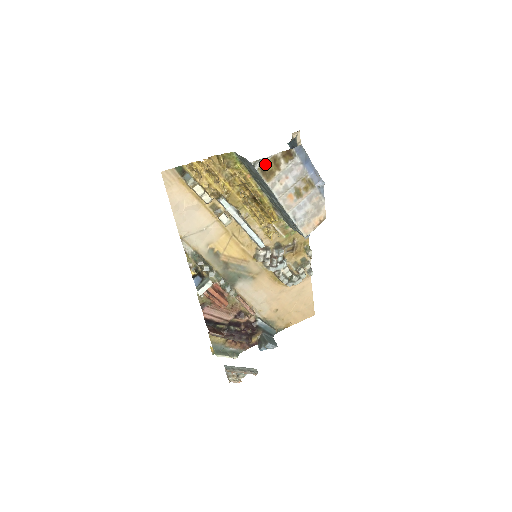
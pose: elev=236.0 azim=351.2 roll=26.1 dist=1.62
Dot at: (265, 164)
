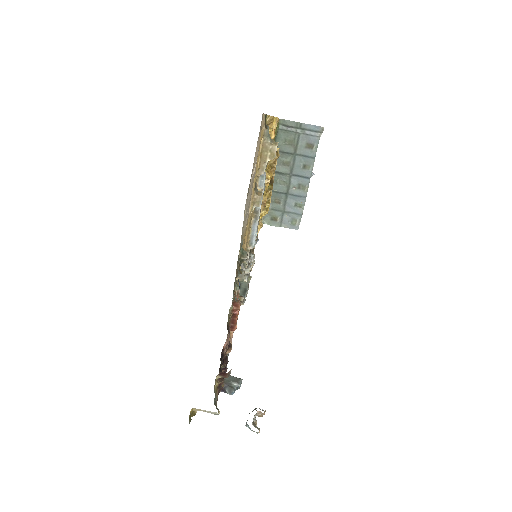
Dot at: occluded
